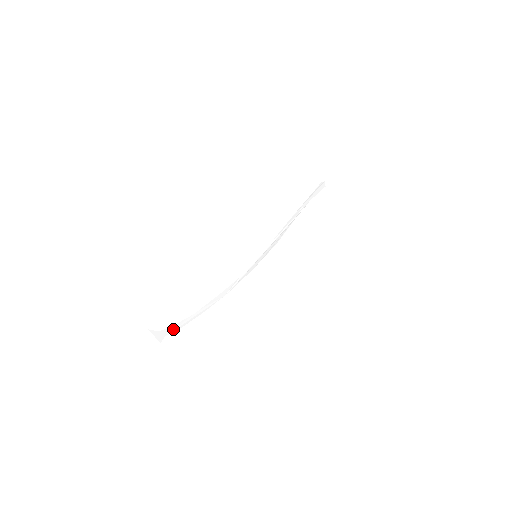
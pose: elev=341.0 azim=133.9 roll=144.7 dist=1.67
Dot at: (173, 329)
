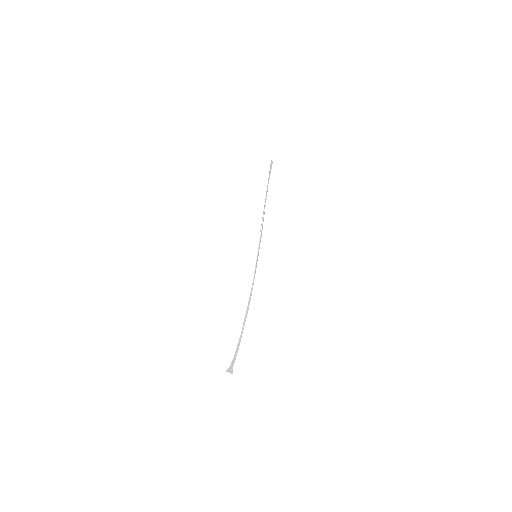
Dot at: (235, 357)
